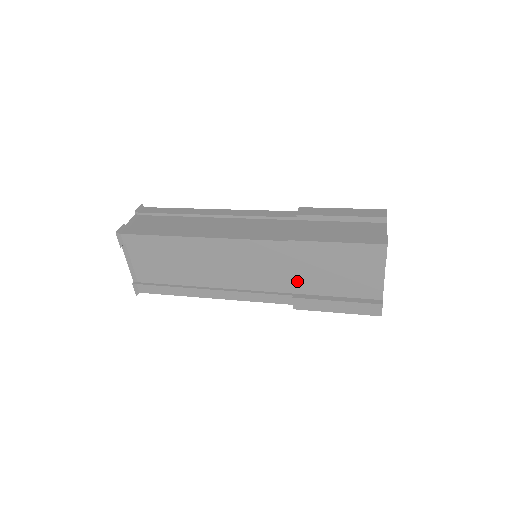
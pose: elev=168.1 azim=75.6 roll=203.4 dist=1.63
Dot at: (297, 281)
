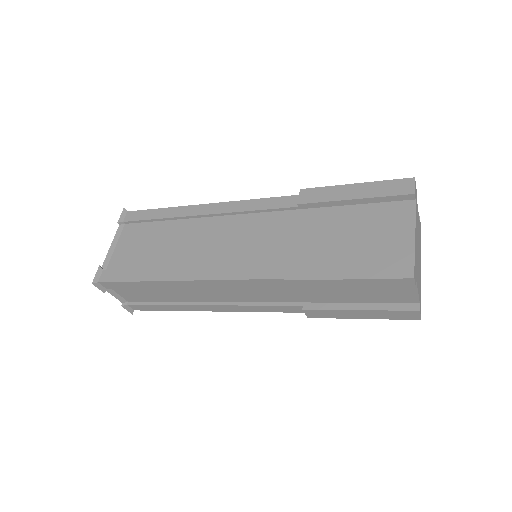
Dot at: (299, 247)
